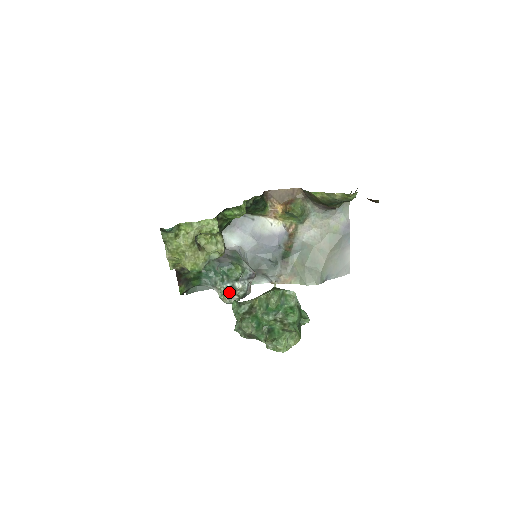
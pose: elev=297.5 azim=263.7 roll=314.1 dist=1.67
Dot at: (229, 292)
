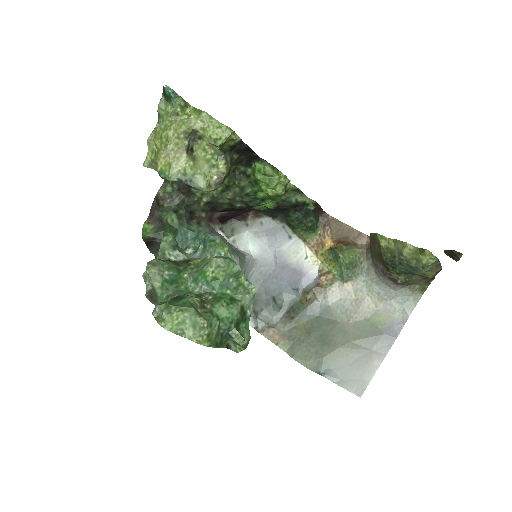
Dot at: occluded
